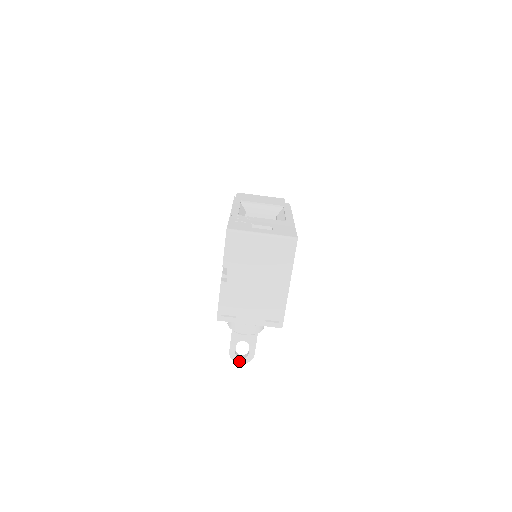
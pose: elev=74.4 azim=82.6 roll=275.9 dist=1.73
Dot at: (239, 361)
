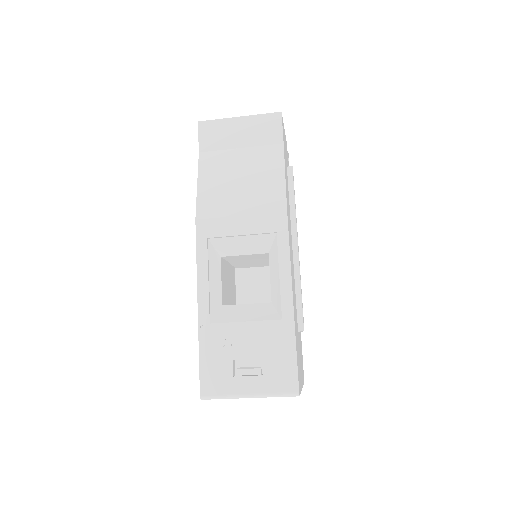
Dot at: occluded
